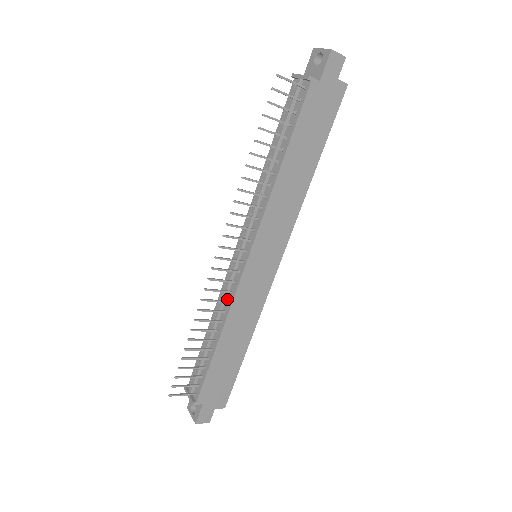
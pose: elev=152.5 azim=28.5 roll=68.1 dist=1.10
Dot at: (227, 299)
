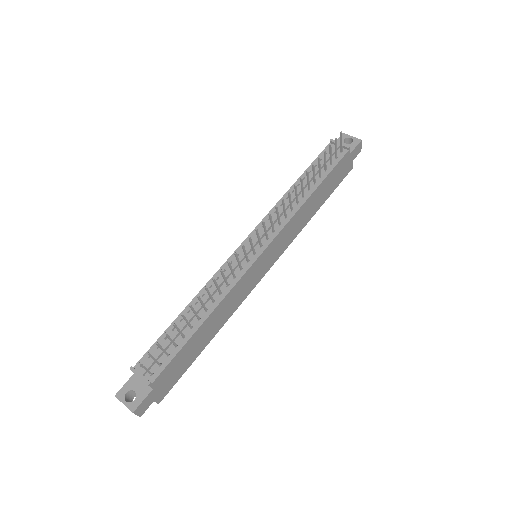
Dot at: occluded
